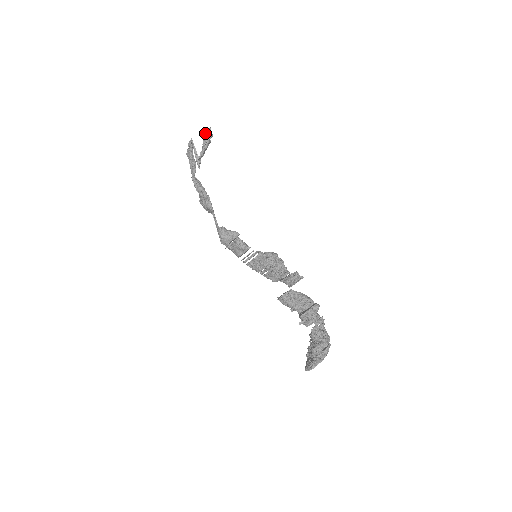
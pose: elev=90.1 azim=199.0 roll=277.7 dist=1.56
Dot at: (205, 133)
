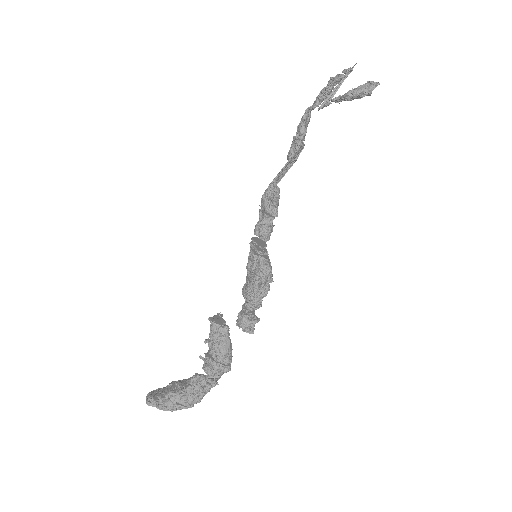
Dot at: (369, 81)
